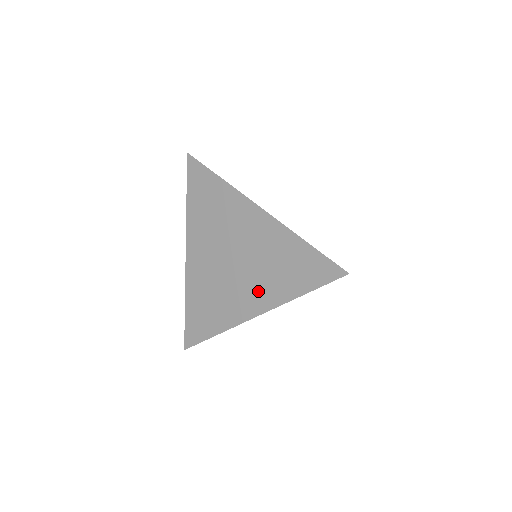
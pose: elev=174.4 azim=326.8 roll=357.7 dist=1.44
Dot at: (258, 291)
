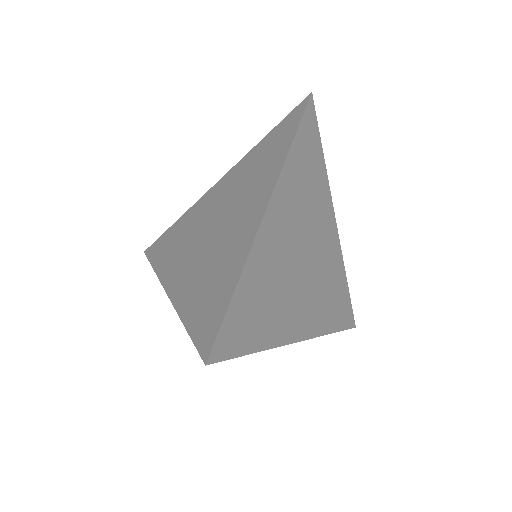
Dot at: (253, 198)
